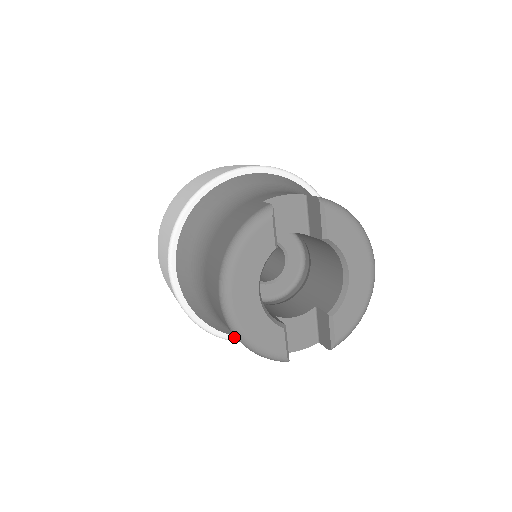
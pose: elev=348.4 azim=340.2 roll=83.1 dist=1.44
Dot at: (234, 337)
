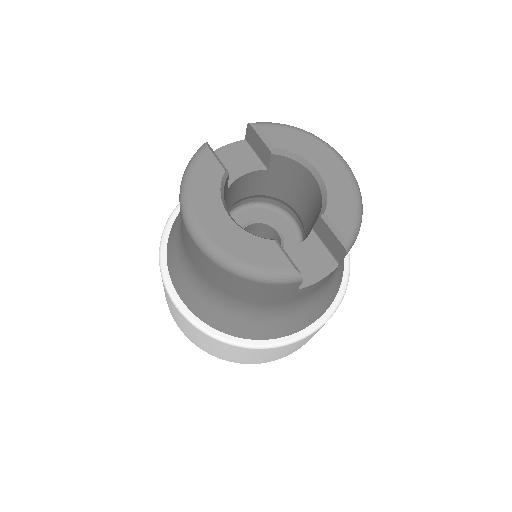
Dot at: (270, 341)
